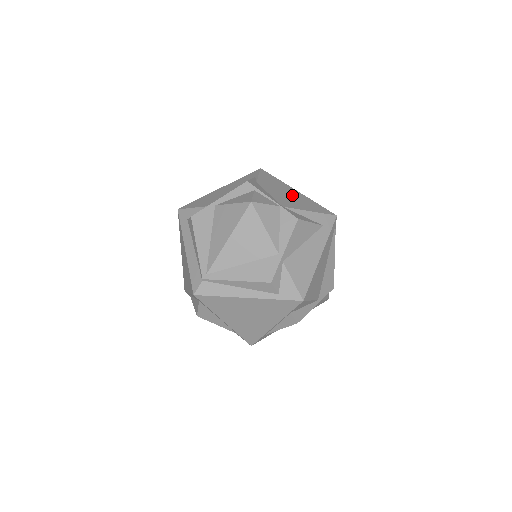
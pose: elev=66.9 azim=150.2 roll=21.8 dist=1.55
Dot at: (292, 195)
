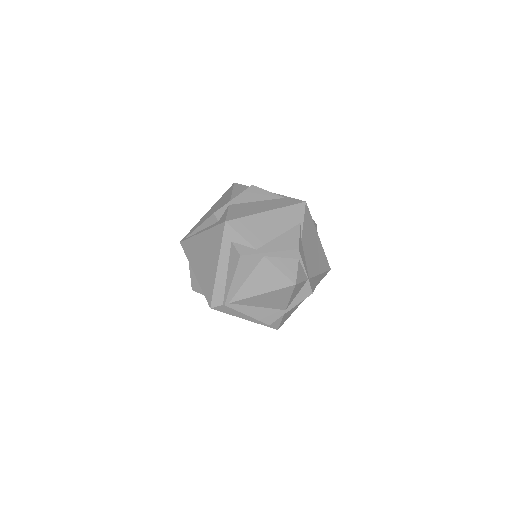
Dot at: (316, 250)
